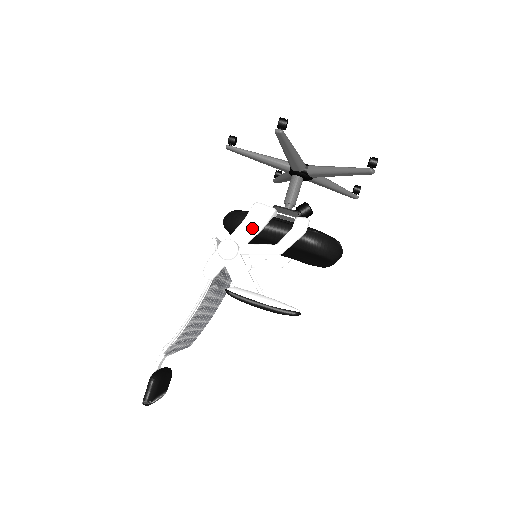
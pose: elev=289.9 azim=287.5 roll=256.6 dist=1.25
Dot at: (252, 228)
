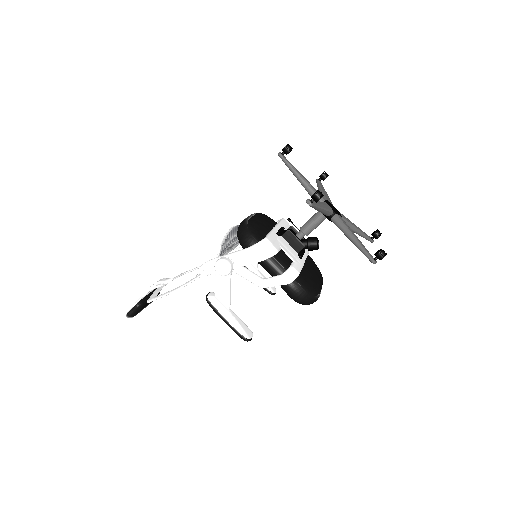
Dot at: (251, 258)
